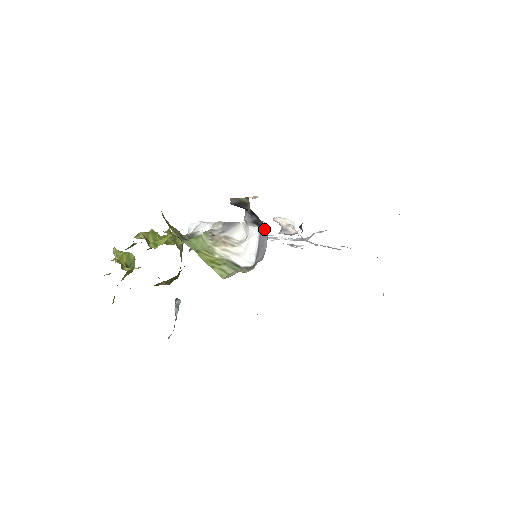
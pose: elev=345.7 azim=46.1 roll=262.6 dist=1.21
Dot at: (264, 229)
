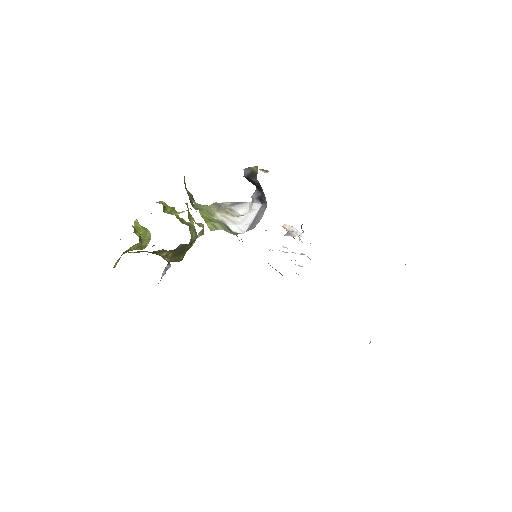
Dot at: (265, 205)
